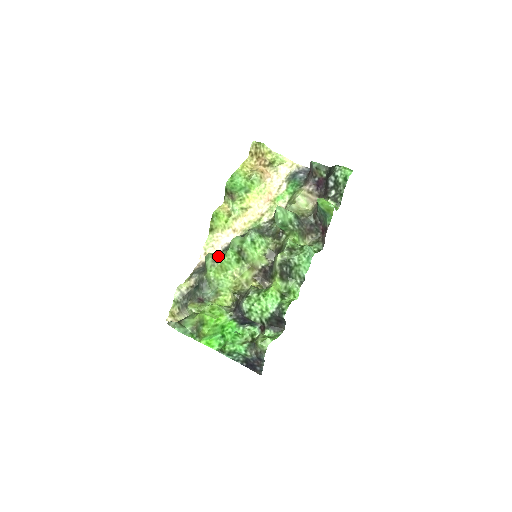
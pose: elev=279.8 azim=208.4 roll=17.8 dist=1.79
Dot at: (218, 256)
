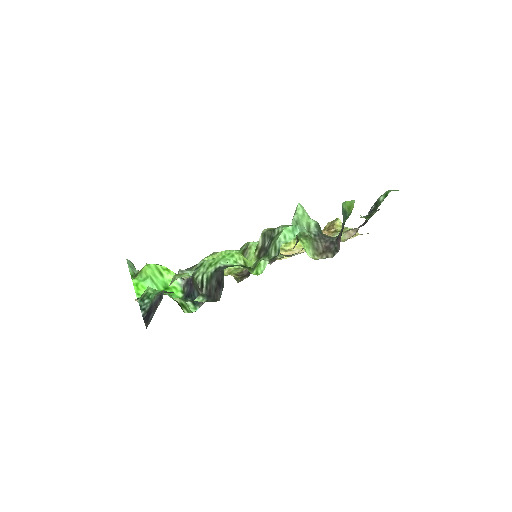
Dot at: occluded
